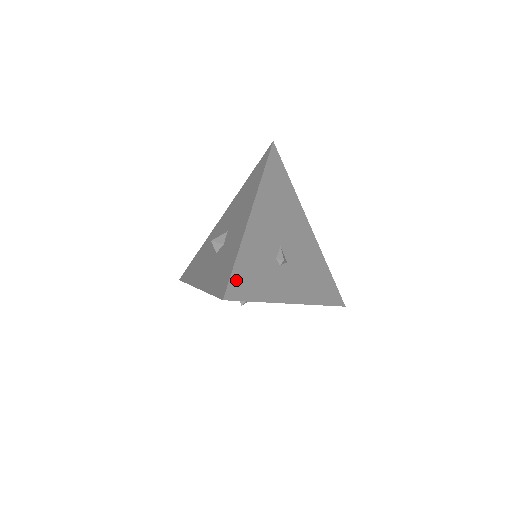
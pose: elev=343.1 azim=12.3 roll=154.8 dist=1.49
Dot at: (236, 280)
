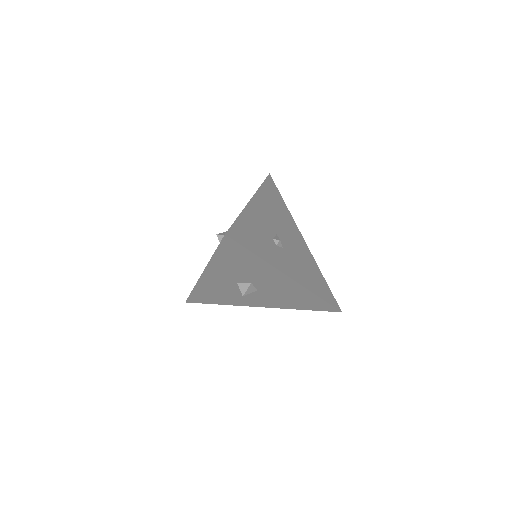
Dot at: (237, 230)
